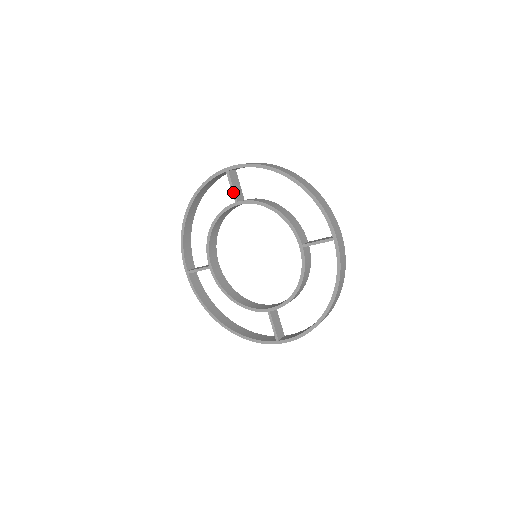
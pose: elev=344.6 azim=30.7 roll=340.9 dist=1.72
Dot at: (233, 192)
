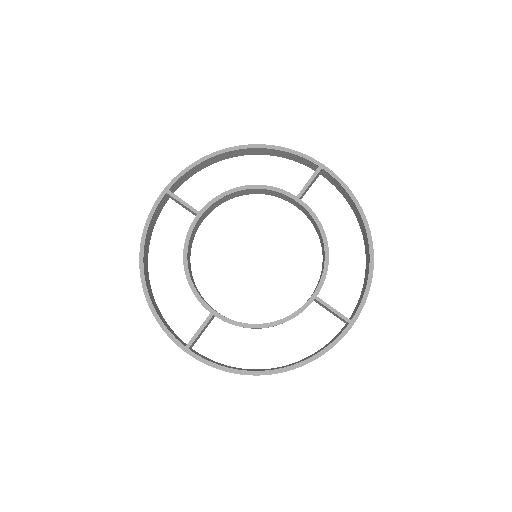
Dot at: (305, 187)
